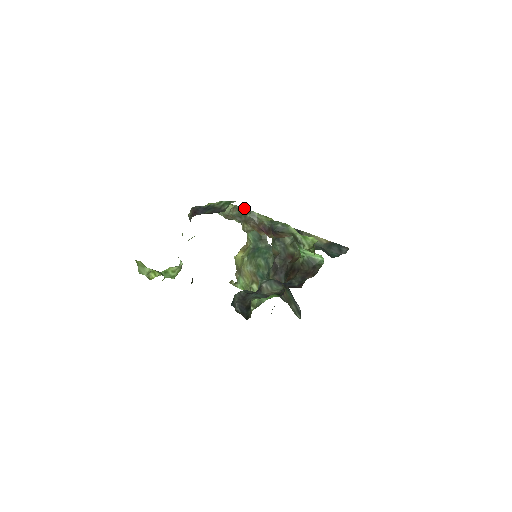
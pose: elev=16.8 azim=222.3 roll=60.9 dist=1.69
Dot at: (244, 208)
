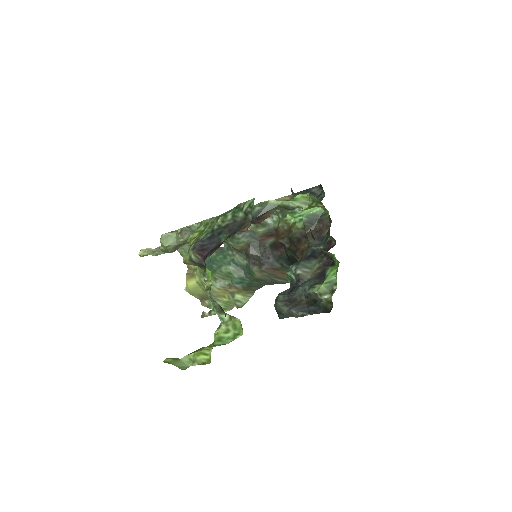
Dot at: occluded
